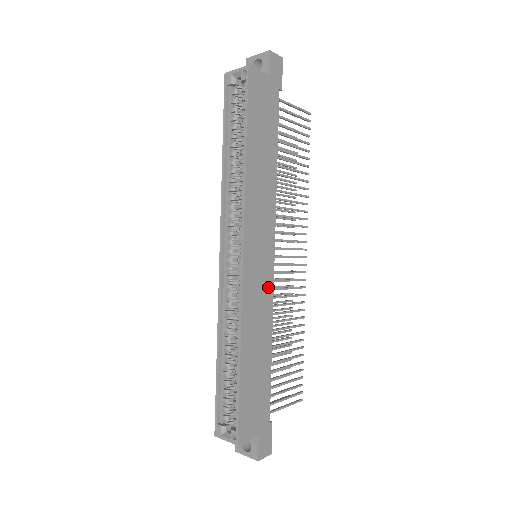
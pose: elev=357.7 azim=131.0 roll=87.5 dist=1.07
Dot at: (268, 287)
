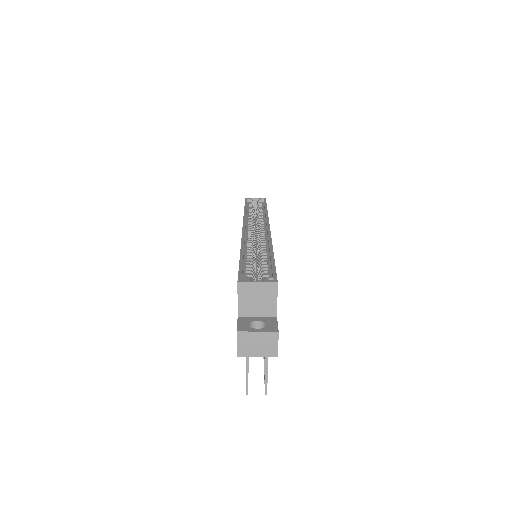
Dot at: occluded
